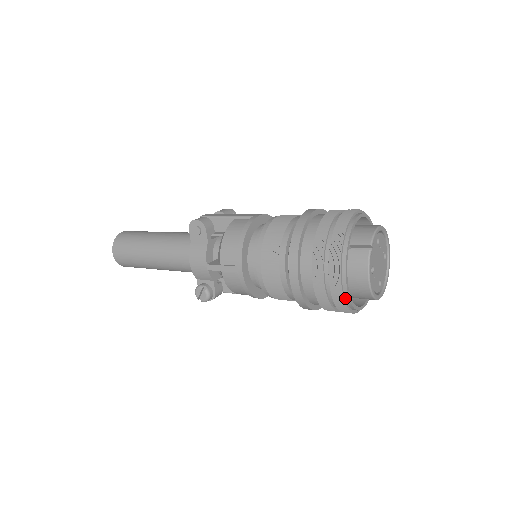
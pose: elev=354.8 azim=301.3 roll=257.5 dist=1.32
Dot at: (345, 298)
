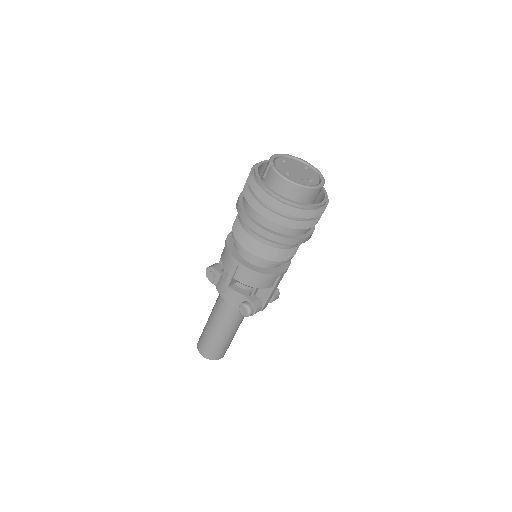
Dot at: (285, 203)
